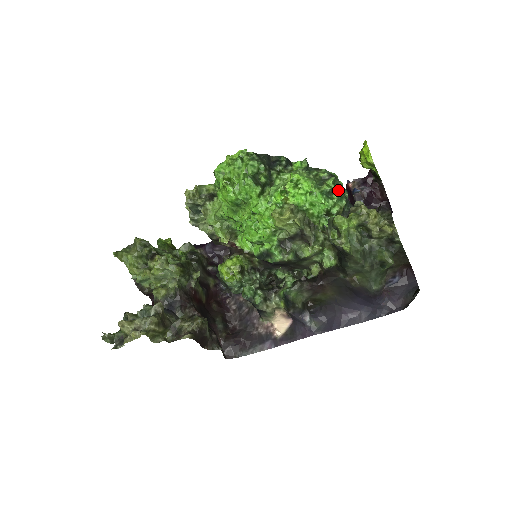
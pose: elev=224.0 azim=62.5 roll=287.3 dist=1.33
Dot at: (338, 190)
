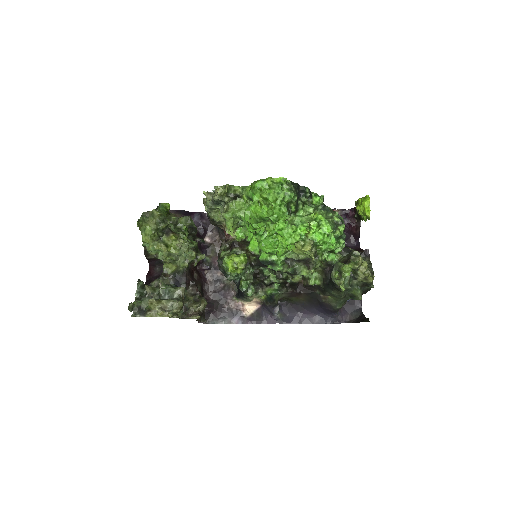
Dot at: (344, 236)
